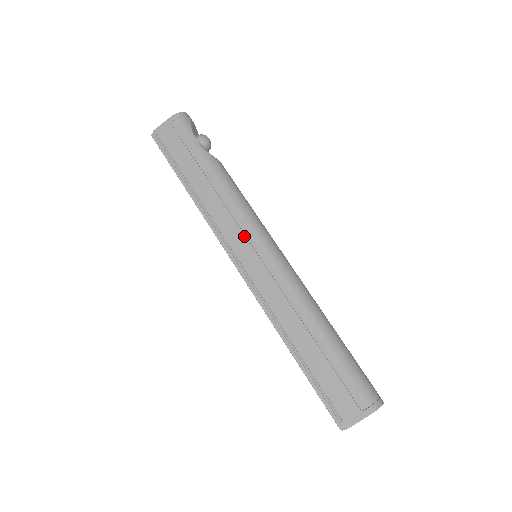
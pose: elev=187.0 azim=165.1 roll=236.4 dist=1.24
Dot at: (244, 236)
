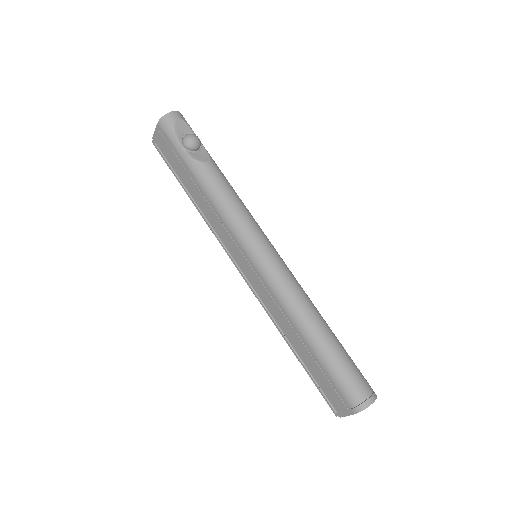
Dot at: (235, 245)
